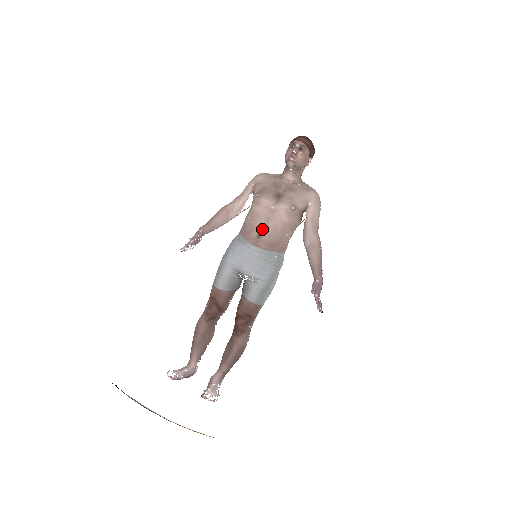
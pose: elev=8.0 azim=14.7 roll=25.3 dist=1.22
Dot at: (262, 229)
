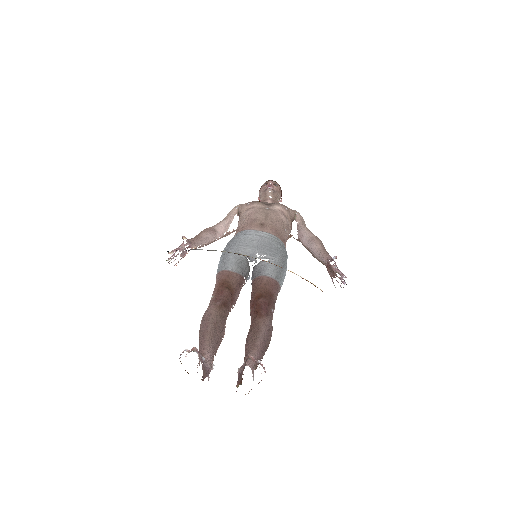
Dot at: (264, 218)
